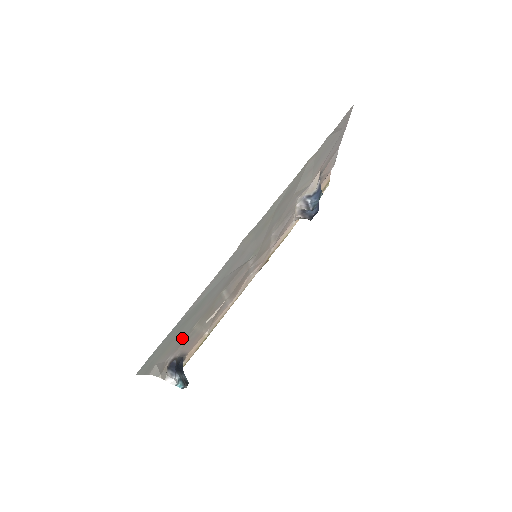
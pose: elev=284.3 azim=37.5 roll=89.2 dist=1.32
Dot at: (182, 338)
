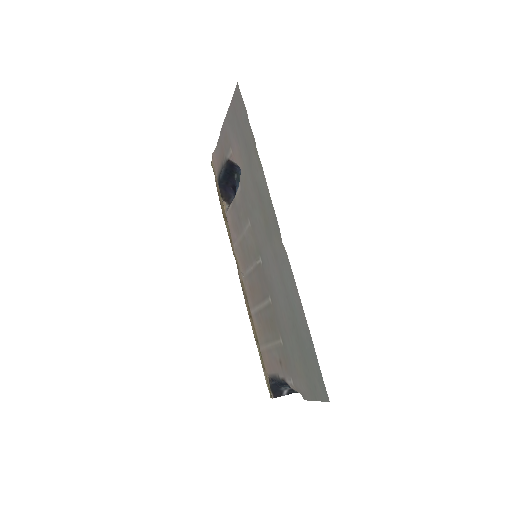
Dot at: (289, 357)
